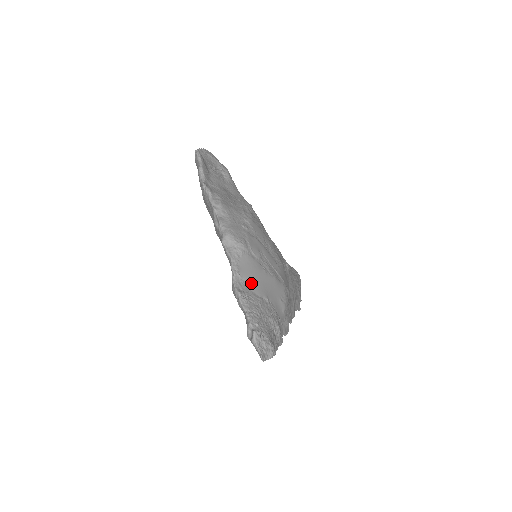
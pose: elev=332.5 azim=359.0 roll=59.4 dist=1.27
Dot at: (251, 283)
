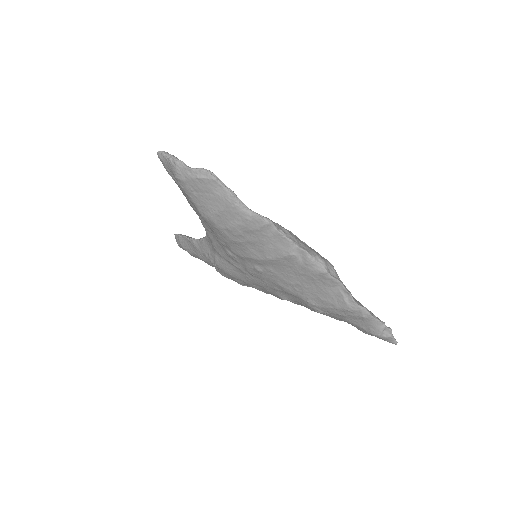
Dot at: occluded
